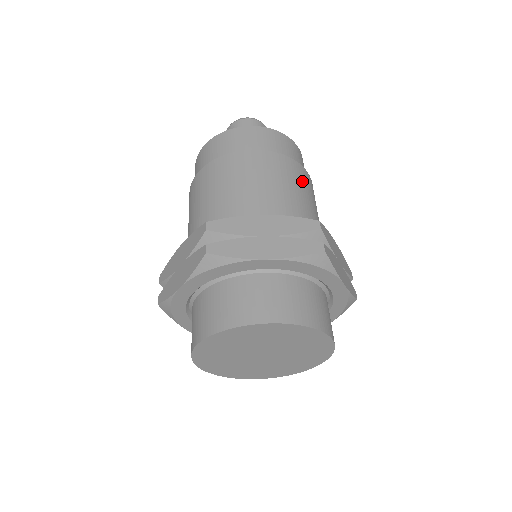
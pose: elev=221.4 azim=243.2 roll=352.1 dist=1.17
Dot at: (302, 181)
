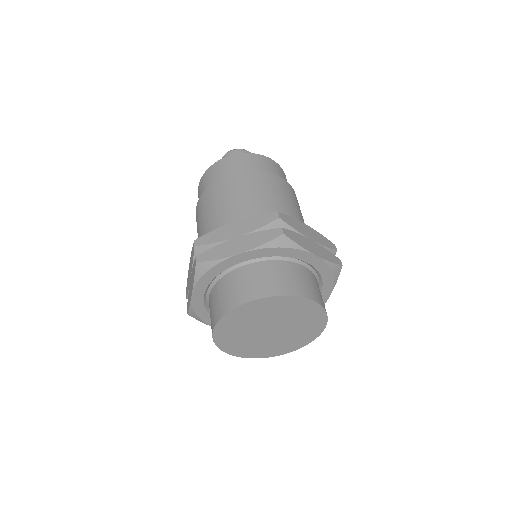
Dot at: (273, 185)
